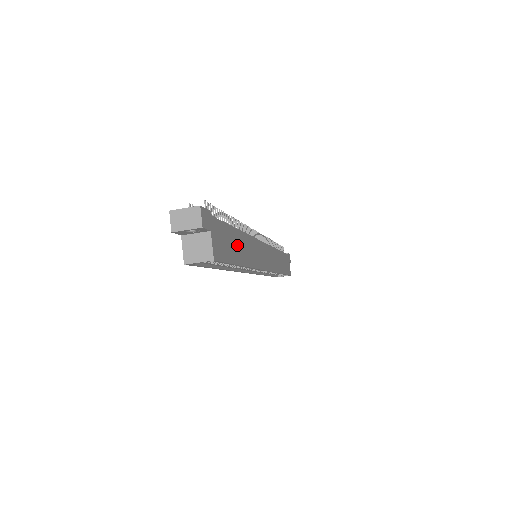
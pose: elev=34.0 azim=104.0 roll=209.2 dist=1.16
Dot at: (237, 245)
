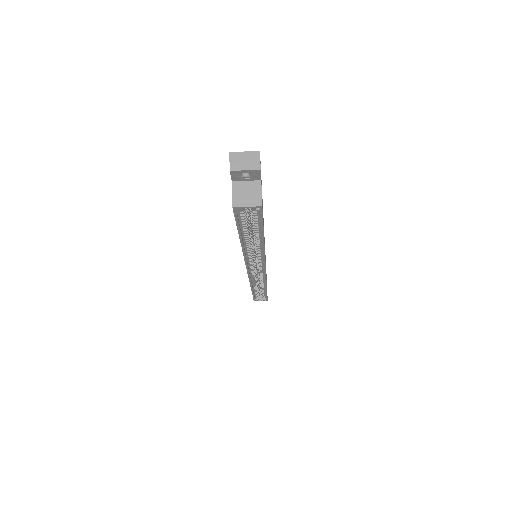
Dot at: occluded
